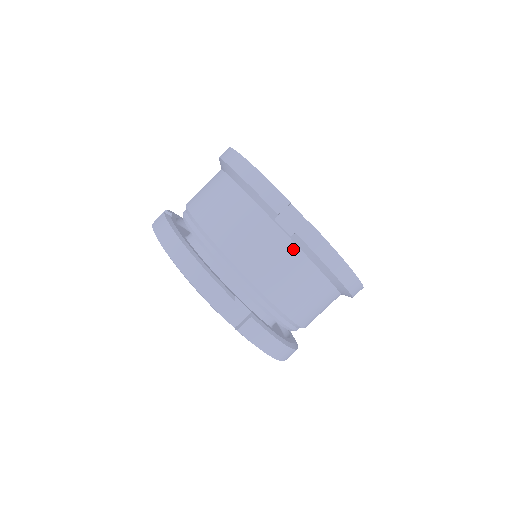
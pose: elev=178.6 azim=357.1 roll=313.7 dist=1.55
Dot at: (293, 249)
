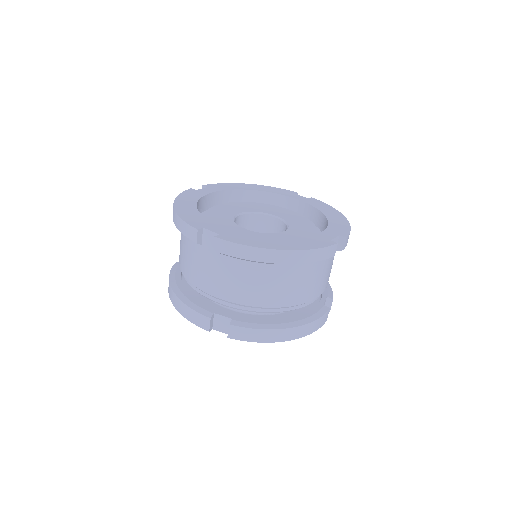
Dot at: (226, 260)
